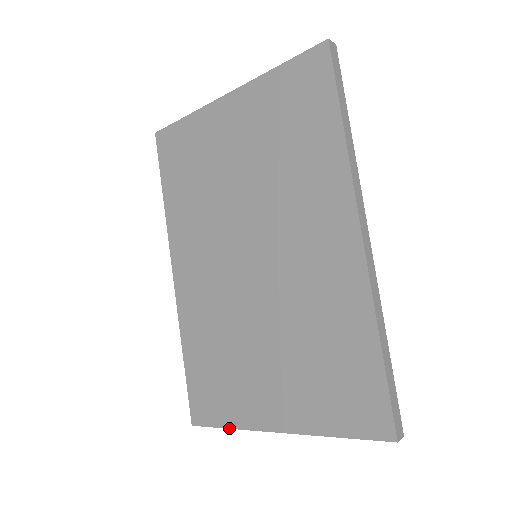
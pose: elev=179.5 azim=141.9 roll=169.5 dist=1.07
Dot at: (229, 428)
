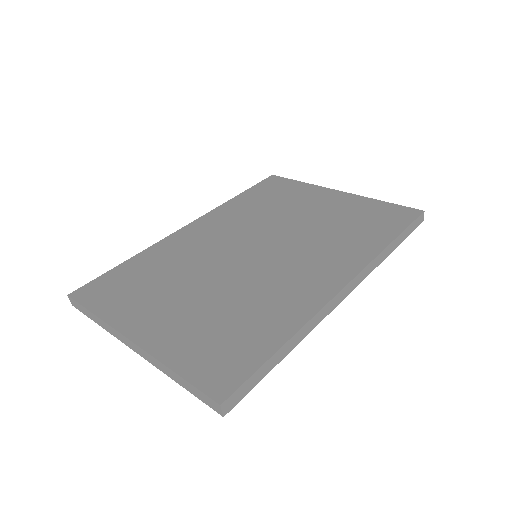
Dot at: (96, 314)
